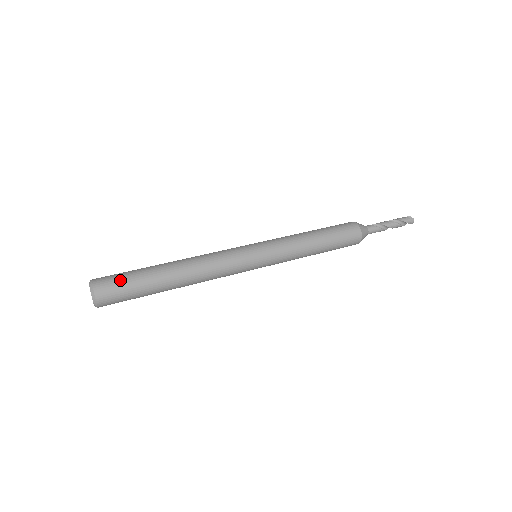
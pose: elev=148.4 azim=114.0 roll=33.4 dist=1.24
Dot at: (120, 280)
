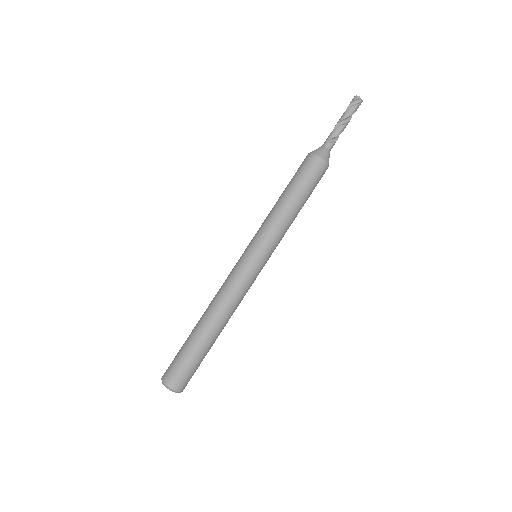
Dot at: (192, 373)
